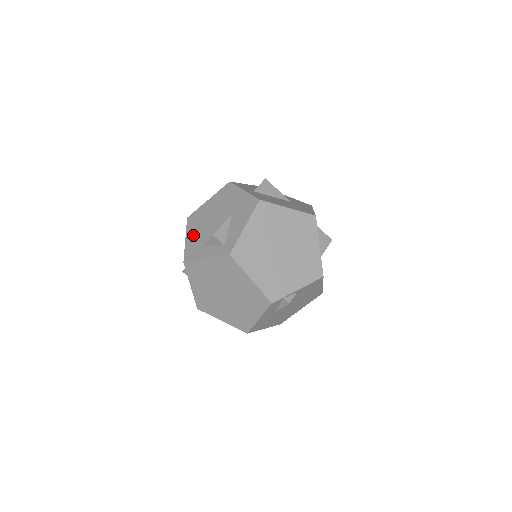
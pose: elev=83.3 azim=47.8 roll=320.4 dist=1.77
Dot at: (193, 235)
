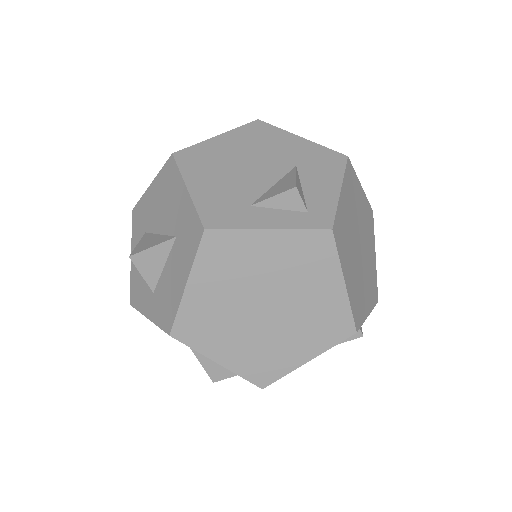
Dot at: (208, 184)
